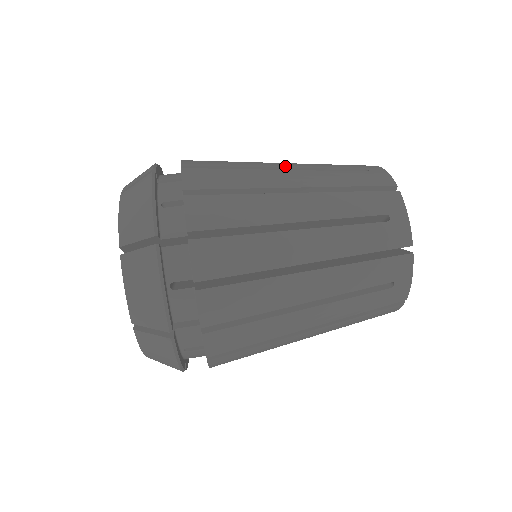
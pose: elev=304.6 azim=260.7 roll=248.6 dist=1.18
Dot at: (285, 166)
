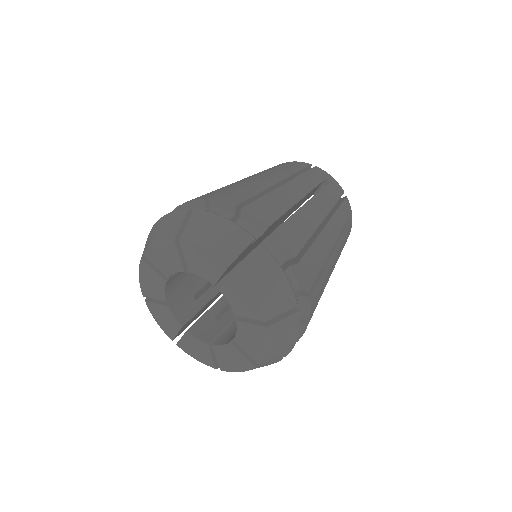
Dot at: (302, 195)
